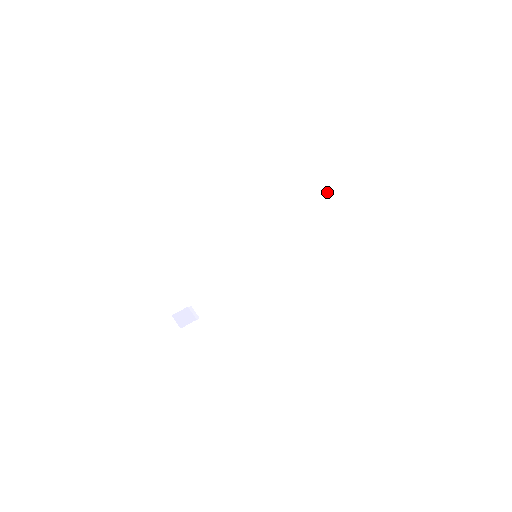
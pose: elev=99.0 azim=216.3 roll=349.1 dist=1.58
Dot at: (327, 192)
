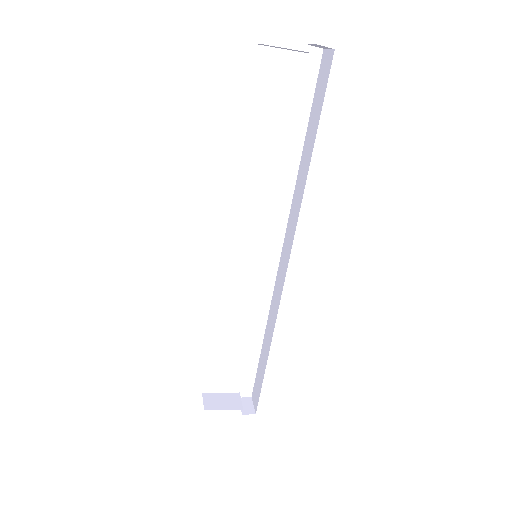
Dot at: (313, 113)
